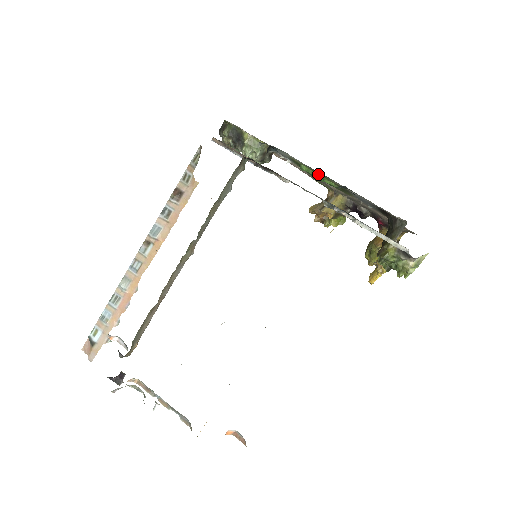
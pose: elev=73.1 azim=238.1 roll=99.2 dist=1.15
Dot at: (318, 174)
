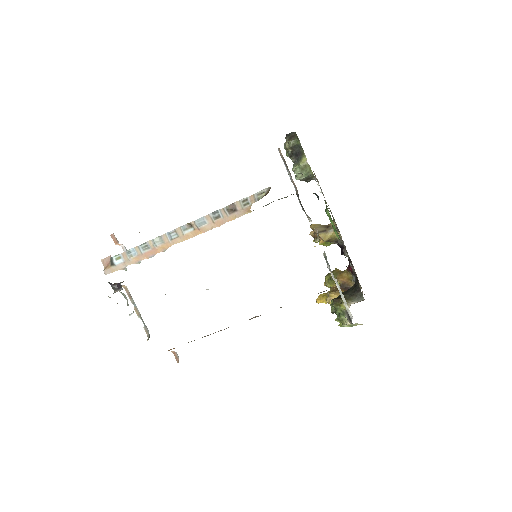
Dot at: (334, 225)
